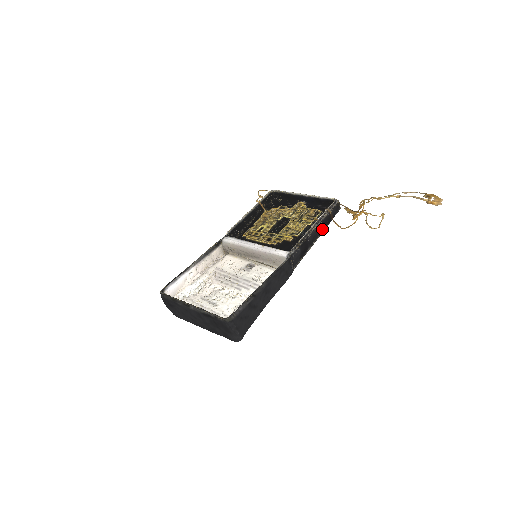
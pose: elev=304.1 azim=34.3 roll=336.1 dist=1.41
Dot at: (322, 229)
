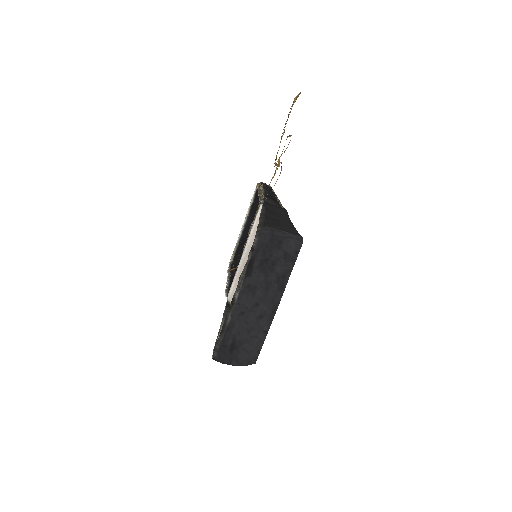
Dot at: (271, 192)
